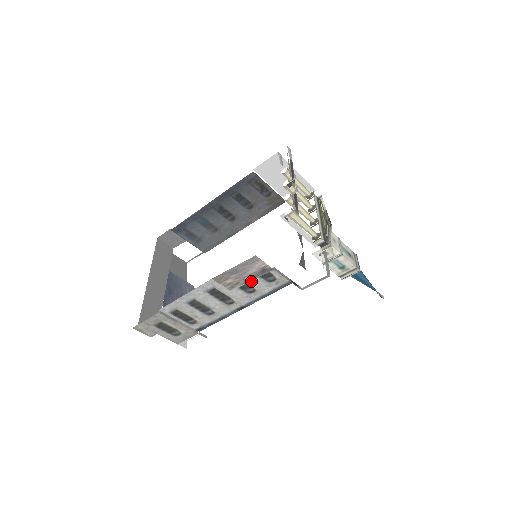
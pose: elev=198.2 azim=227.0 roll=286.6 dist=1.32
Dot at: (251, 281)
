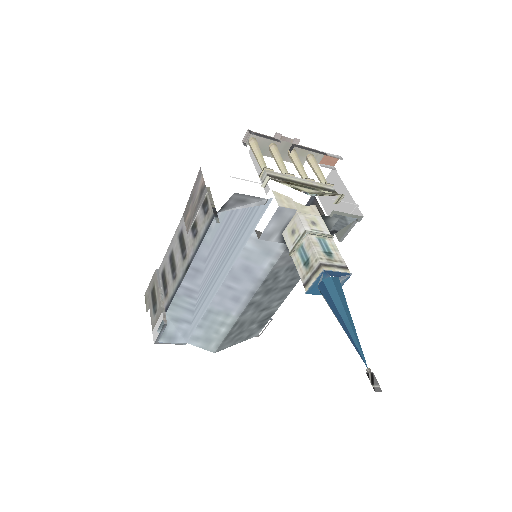
Dot at: (198, 215)
